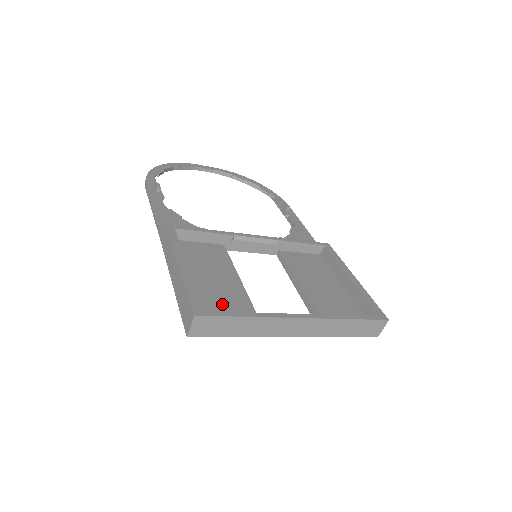
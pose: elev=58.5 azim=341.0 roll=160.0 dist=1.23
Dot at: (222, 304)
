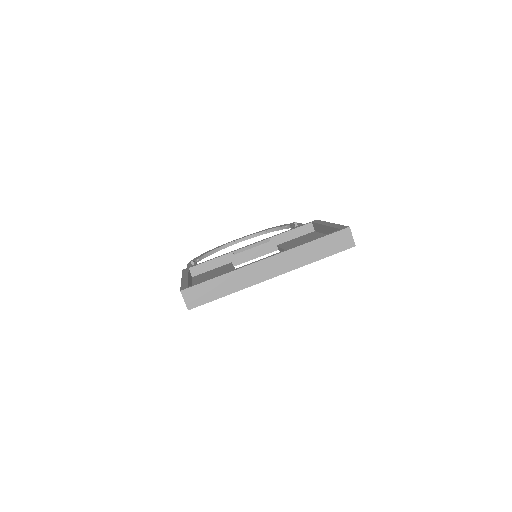
Dot at: occluded
